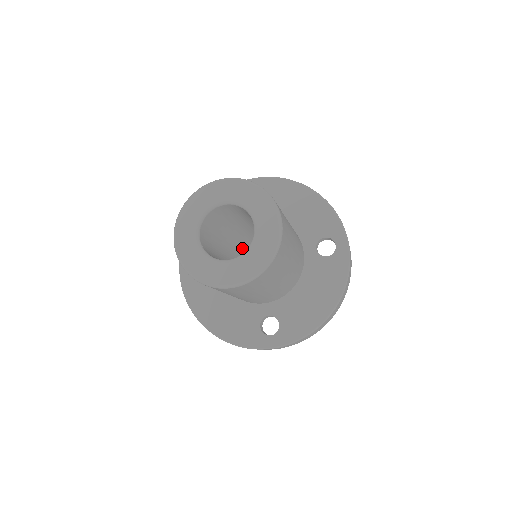
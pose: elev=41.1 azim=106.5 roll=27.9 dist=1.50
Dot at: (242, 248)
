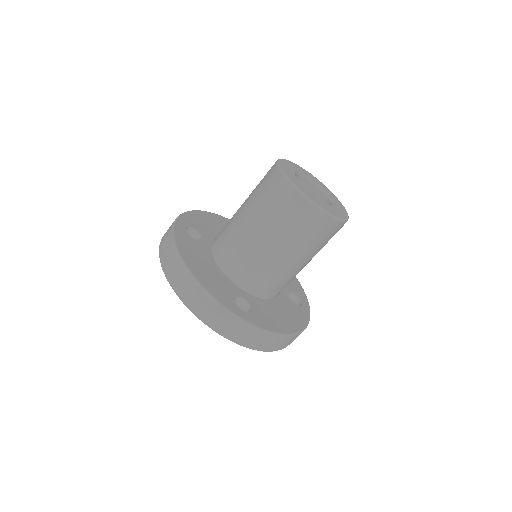
Dot at: occluded
